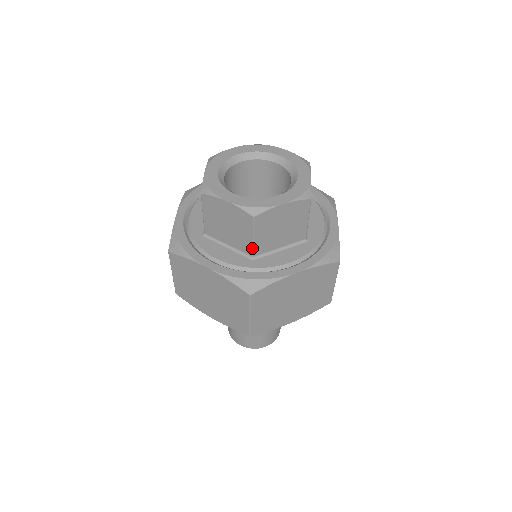
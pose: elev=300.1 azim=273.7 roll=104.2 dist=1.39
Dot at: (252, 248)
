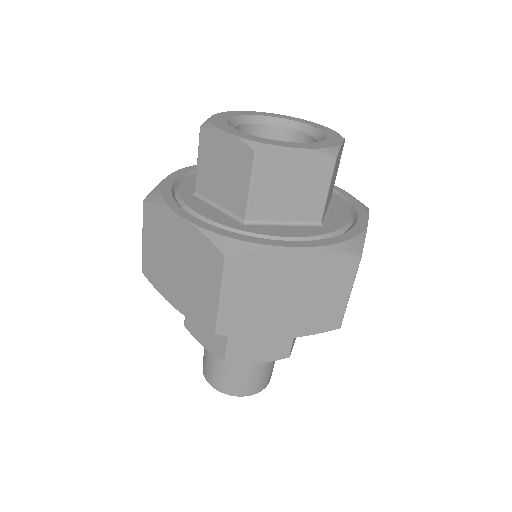
Dot at: (246, 205)
